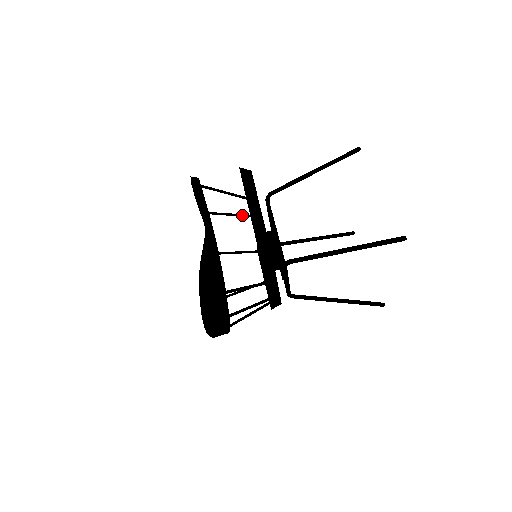
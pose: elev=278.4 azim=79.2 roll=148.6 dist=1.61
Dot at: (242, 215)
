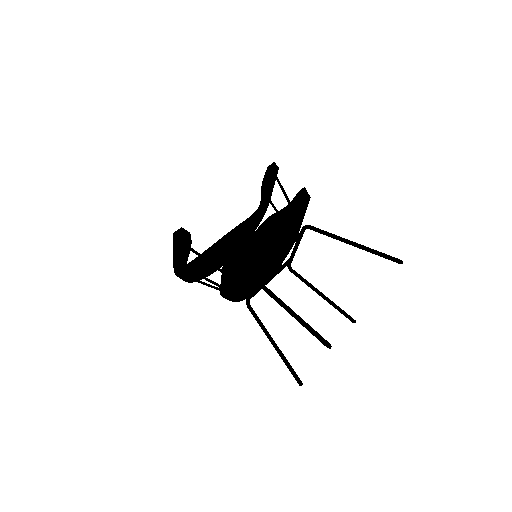
Dot at: occluded
